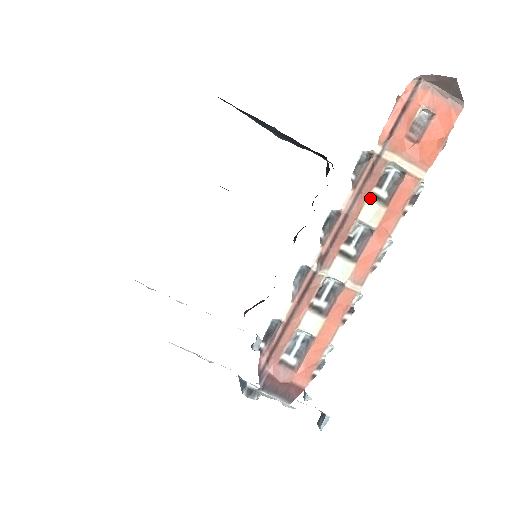
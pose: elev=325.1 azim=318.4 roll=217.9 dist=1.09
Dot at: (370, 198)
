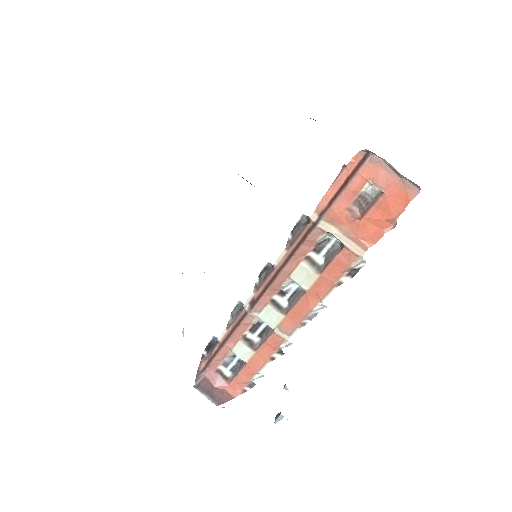
Dot at: (304, 261)
